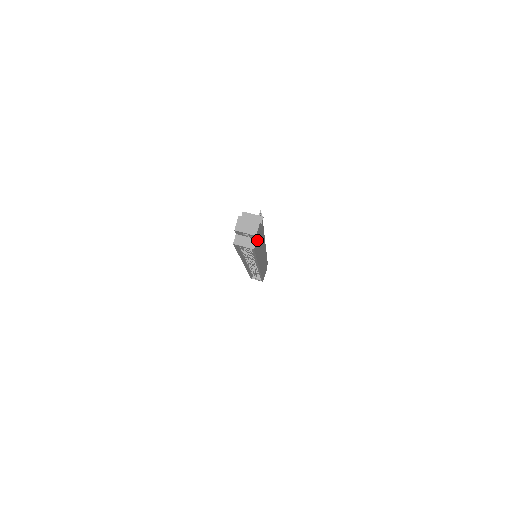
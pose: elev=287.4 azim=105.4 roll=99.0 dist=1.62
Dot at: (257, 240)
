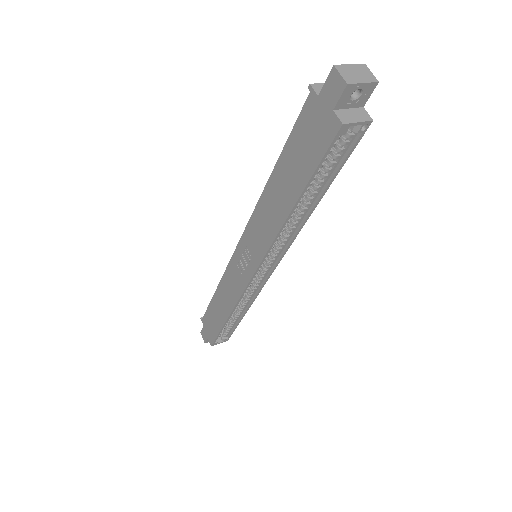
Dot at: occluded
